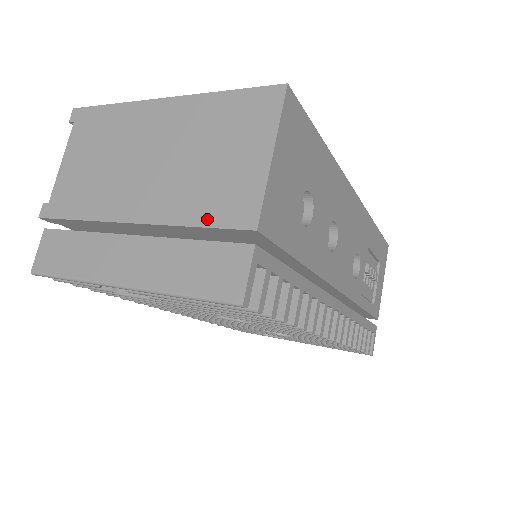
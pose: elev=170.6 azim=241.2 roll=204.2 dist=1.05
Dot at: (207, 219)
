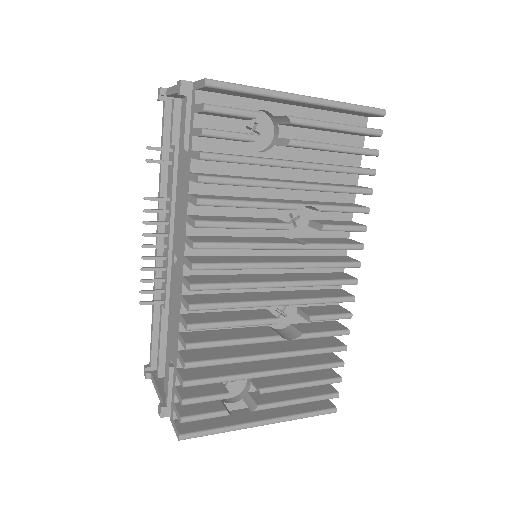
Dot at: occluded
